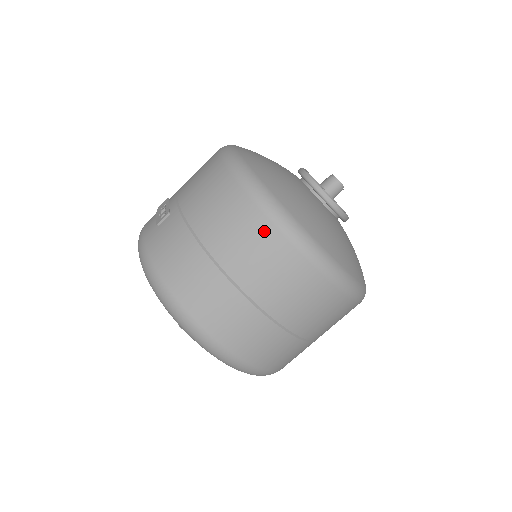
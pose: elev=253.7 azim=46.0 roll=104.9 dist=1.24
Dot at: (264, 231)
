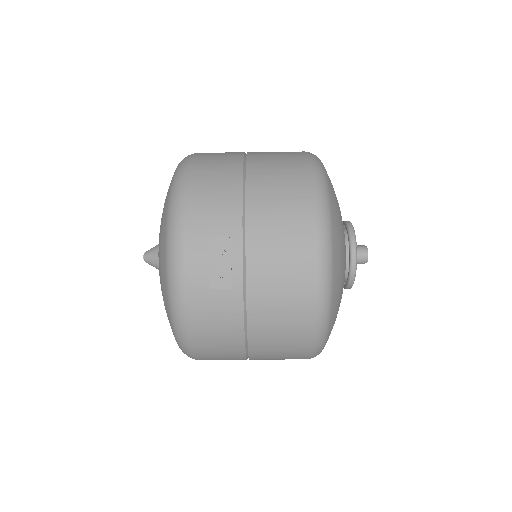
Dot at: (299, 355)
